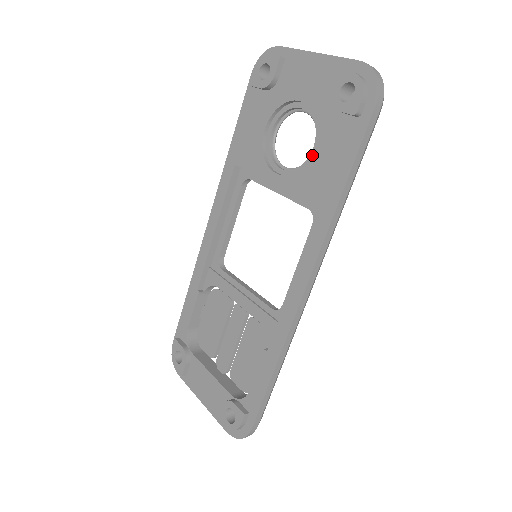
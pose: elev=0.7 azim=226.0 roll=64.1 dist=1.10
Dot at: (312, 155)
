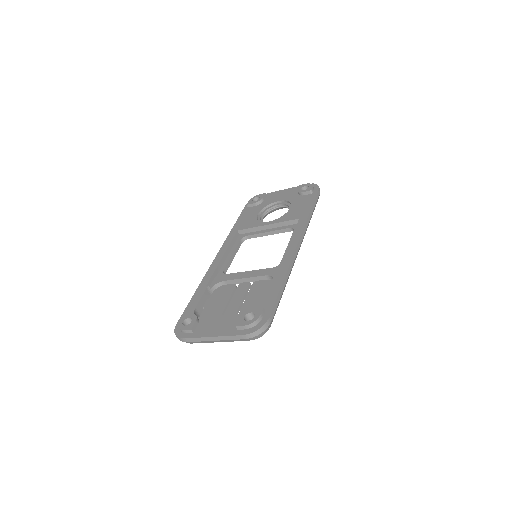
Dot at: (290, 209)
